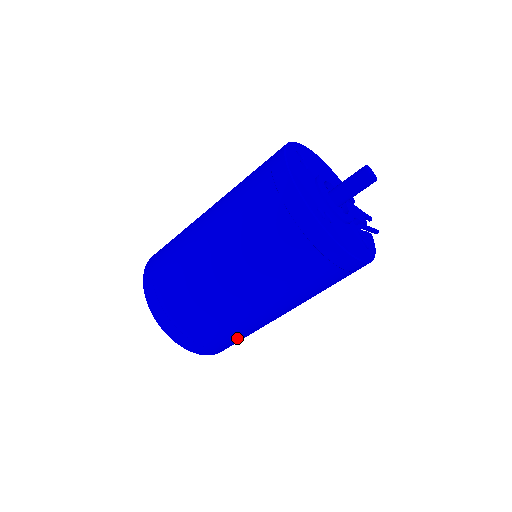
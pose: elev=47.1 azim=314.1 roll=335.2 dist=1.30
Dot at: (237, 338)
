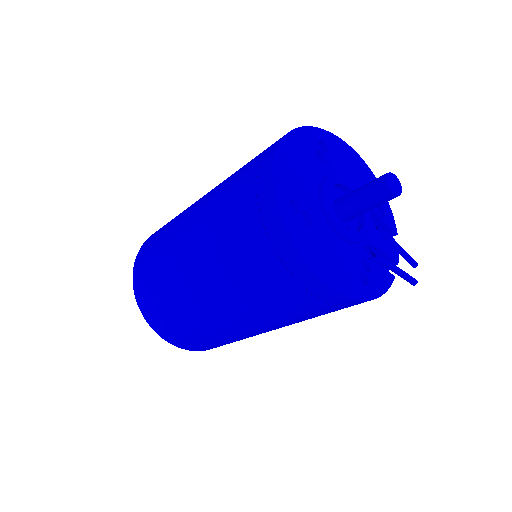
Dot at: (201, 337)
